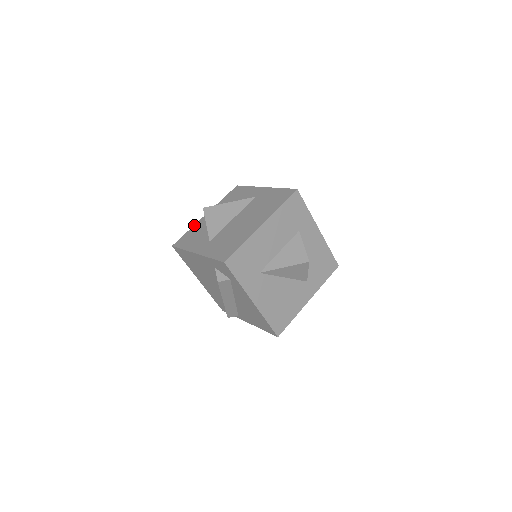
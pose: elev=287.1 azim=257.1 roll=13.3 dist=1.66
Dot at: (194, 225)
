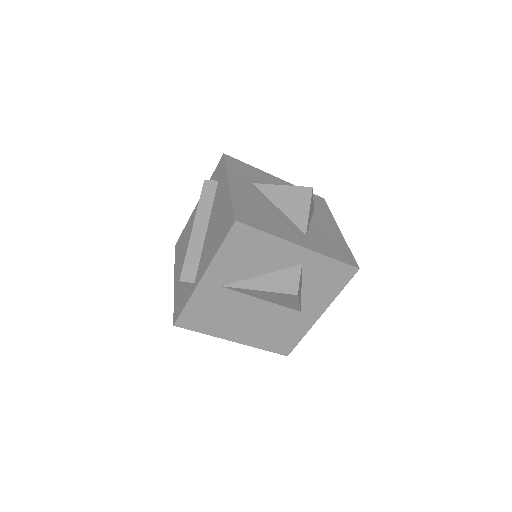
Dot at: occluded
